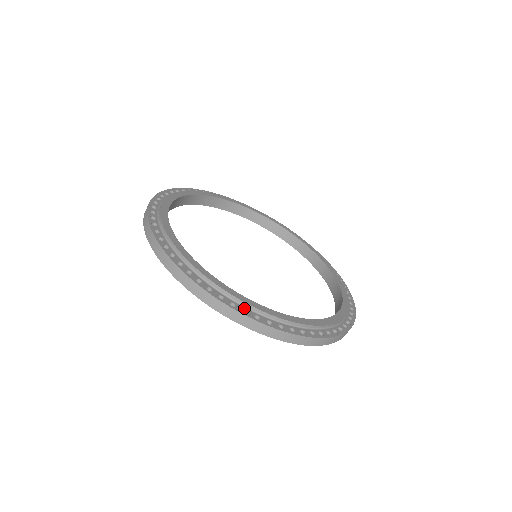
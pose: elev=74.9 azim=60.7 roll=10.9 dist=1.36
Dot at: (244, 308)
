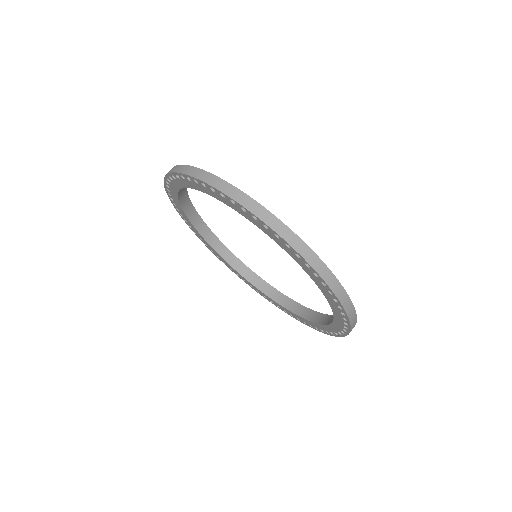
Dot at: occluded
